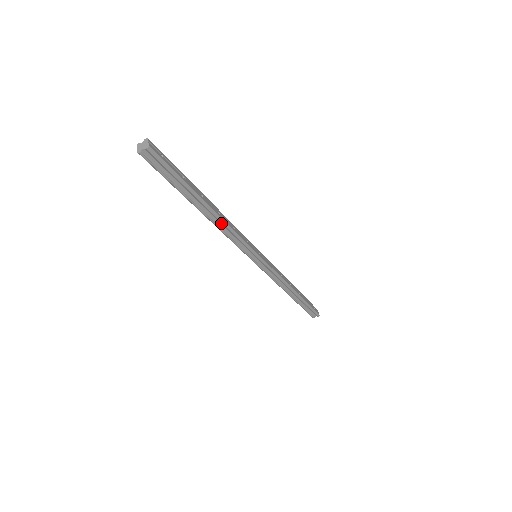
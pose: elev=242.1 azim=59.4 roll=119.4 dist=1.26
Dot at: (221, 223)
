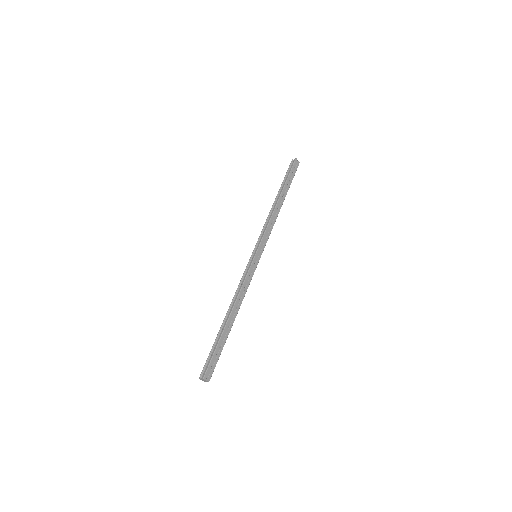
Dot at: (239, 304)
